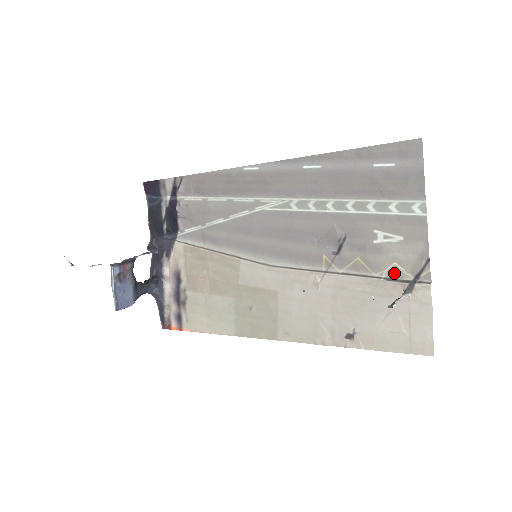
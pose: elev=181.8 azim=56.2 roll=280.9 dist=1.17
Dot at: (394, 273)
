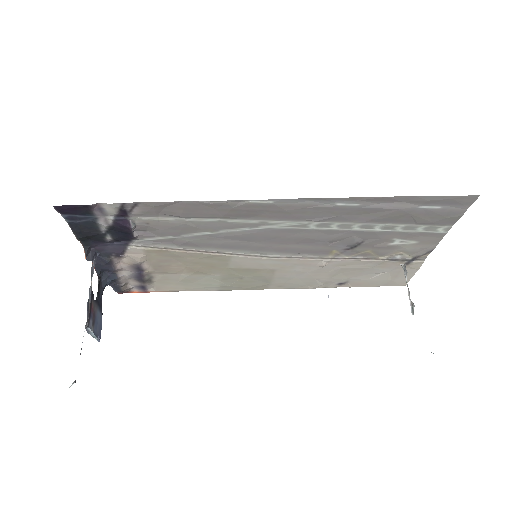
Dot at: (397, 256)
